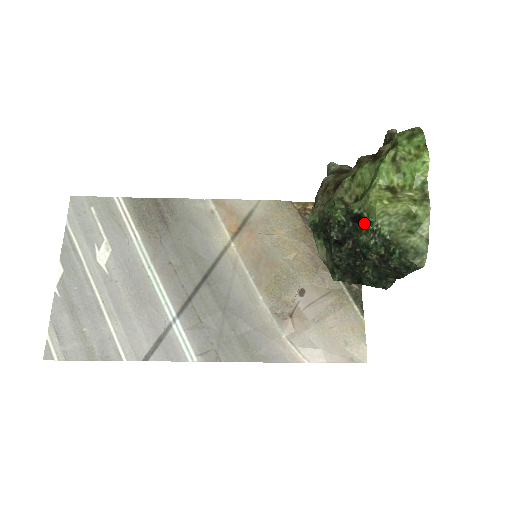
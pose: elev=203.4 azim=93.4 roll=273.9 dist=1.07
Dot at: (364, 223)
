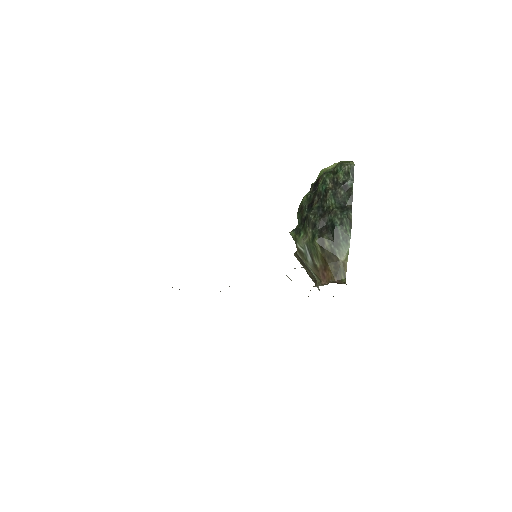
Dot at: (319, 179)
